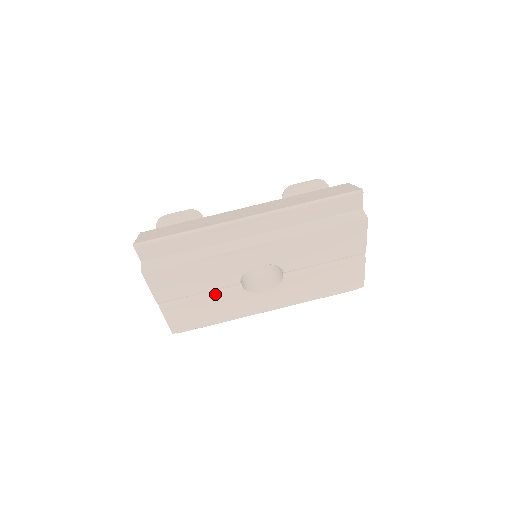
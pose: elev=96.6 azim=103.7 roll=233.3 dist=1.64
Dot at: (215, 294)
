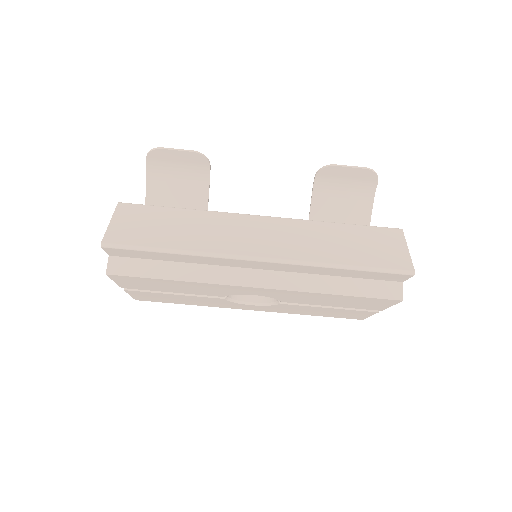
Dot at: (193, 295)
